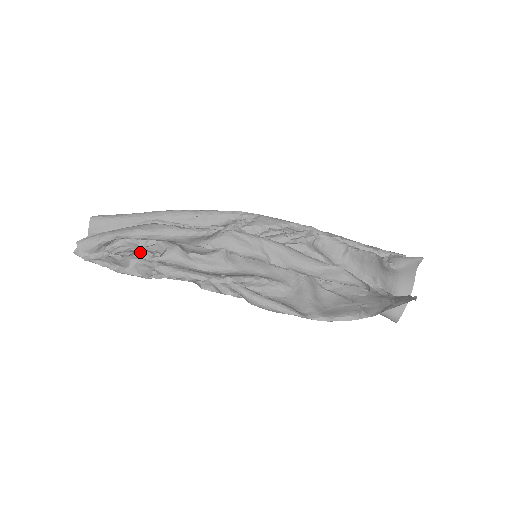
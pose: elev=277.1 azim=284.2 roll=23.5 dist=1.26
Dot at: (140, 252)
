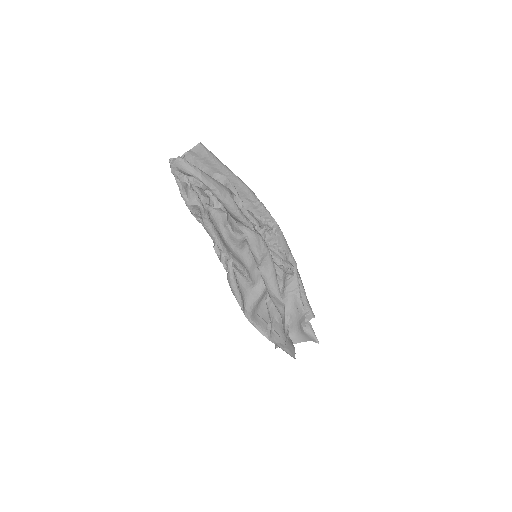
Dot at: (204, 195)
